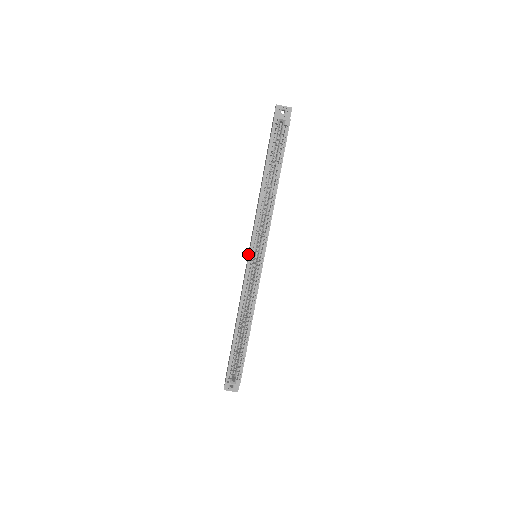
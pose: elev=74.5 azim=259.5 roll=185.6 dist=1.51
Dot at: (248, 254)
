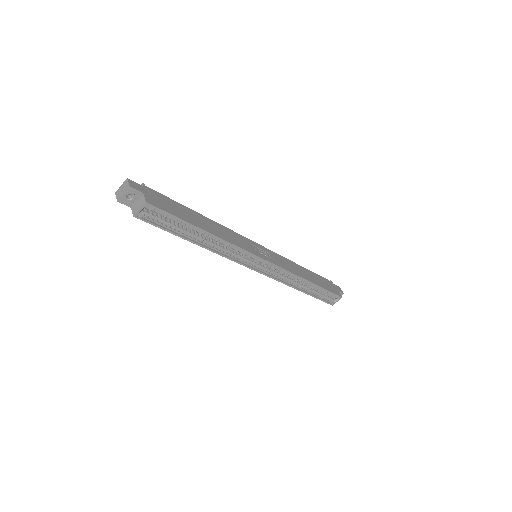
Dot at: occluded
